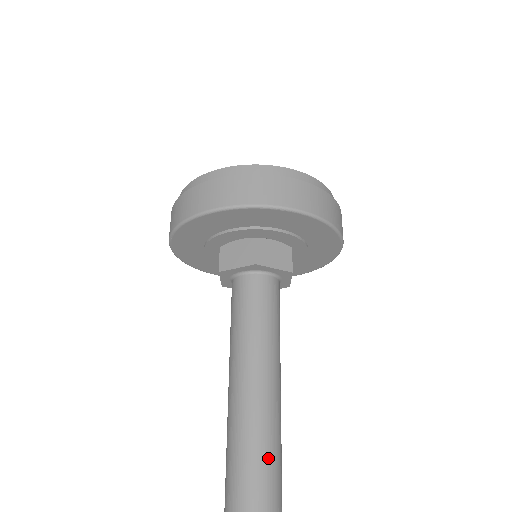
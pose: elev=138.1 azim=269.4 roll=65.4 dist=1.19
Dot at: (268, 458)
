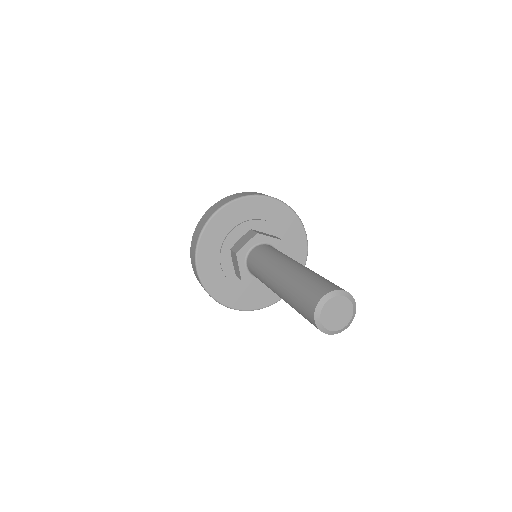
Dot at: (323, 278)
